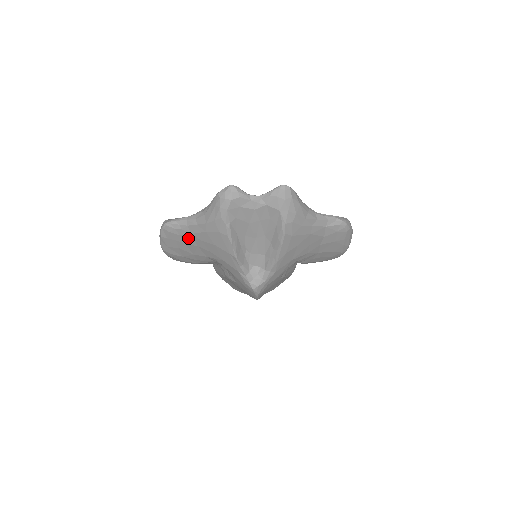
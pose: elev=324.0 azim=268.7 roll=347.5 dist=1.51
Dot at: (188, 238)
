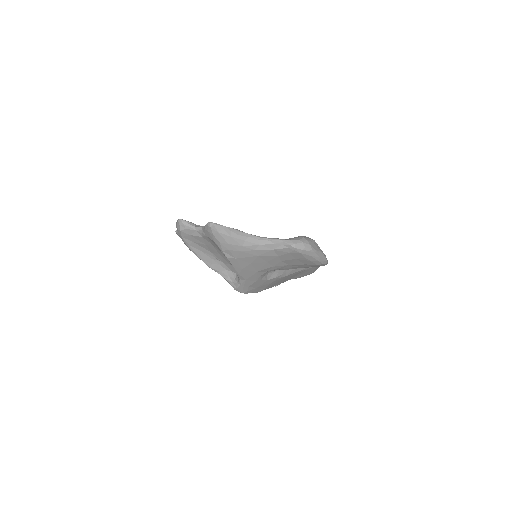
Dot at: occluded
